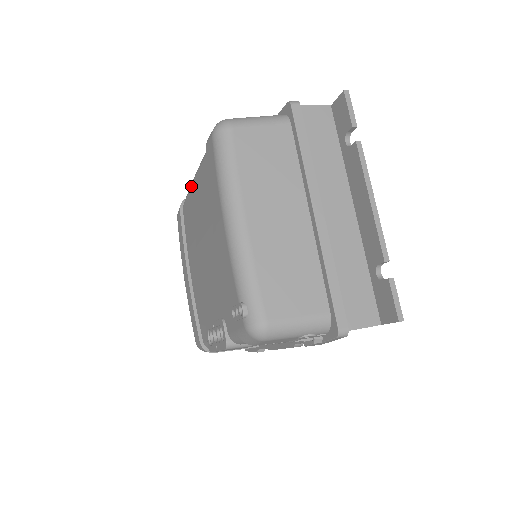
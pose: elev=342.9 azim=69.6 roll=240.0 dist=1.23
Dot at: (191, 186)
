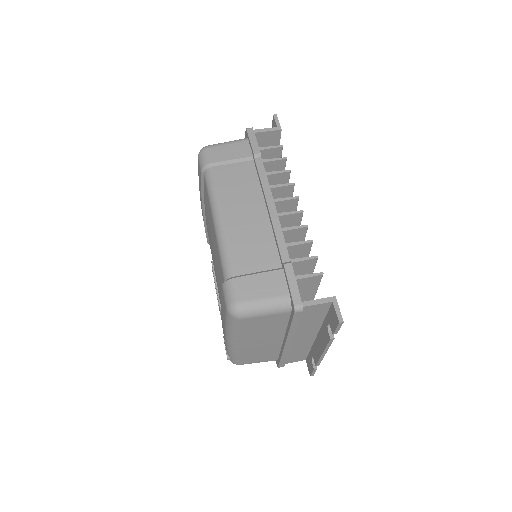
Dot at: (211, 214)
